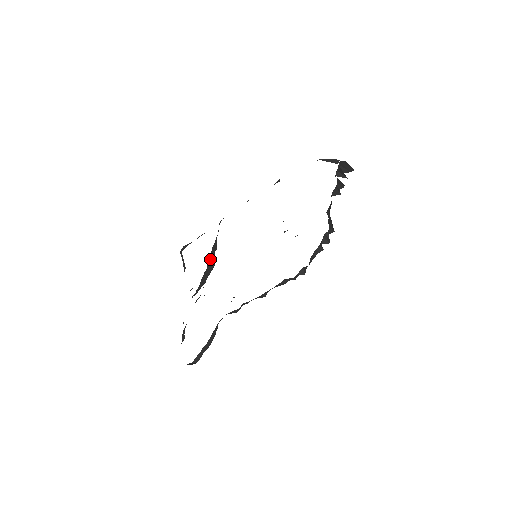
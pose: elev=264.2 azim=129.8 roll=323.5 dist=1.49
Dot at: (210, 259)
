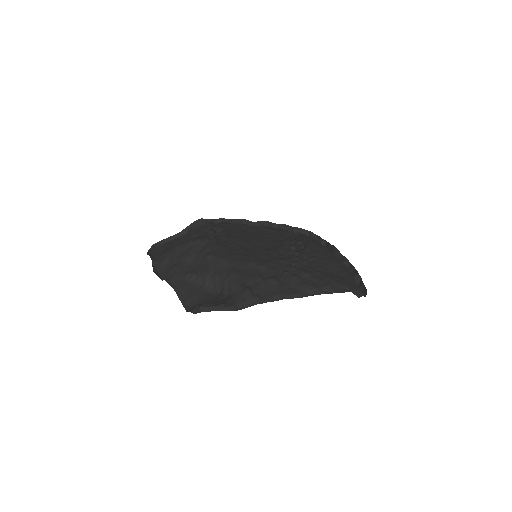
Dot at: (219, 281)
